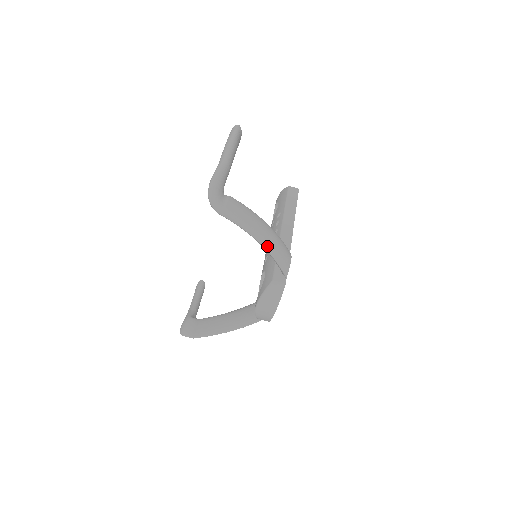
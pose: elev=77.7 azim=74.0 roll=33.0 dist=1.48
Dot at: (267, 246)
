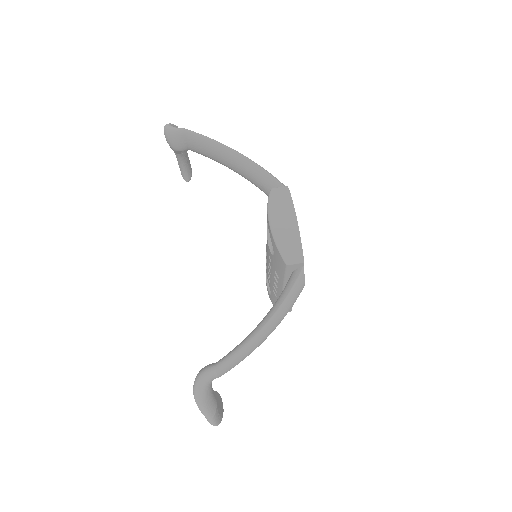
Dot at: (244, 156)
